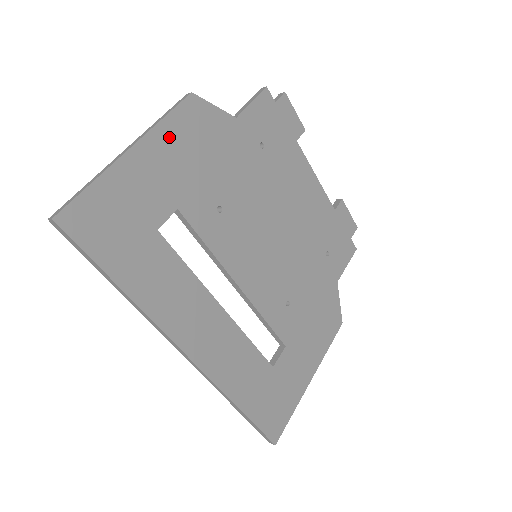
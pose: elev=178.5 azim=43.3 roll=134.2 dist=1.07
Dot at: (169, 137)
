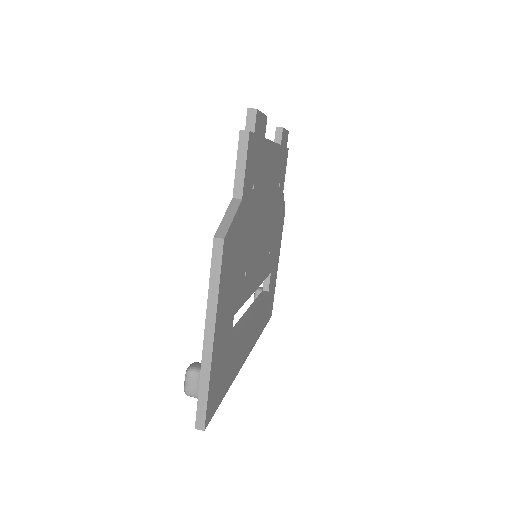
Dot at: (223, 292)
